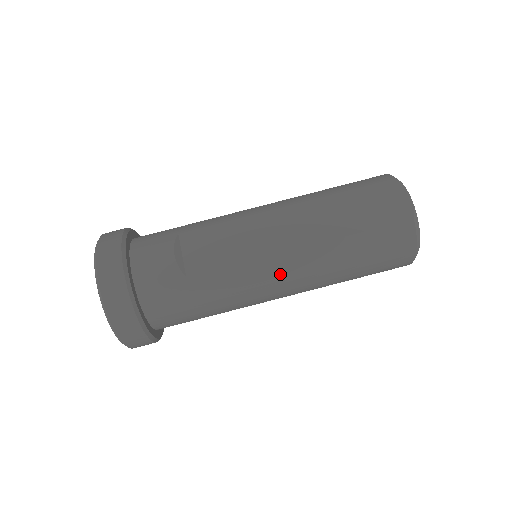
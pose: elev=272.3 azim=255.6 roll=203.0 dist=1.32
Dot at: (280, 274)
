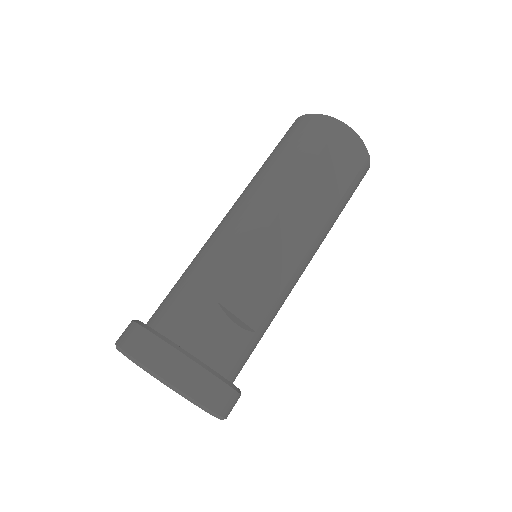
Dot at: occluded
